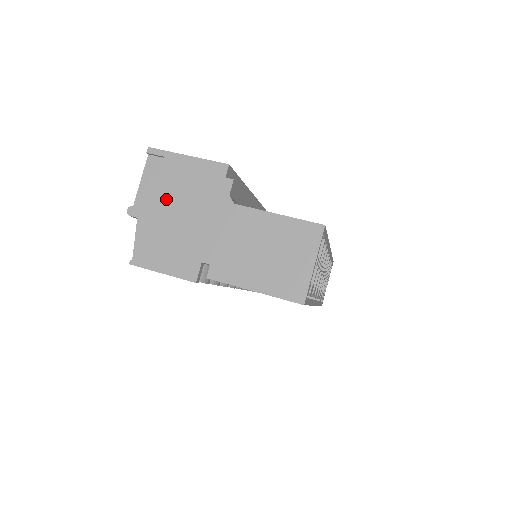
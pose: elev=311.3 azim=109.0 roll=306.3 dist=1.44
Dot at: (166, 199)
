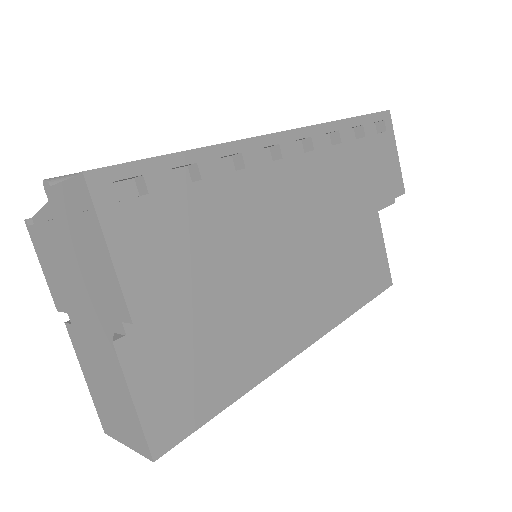
Dot at: (70, 239)
